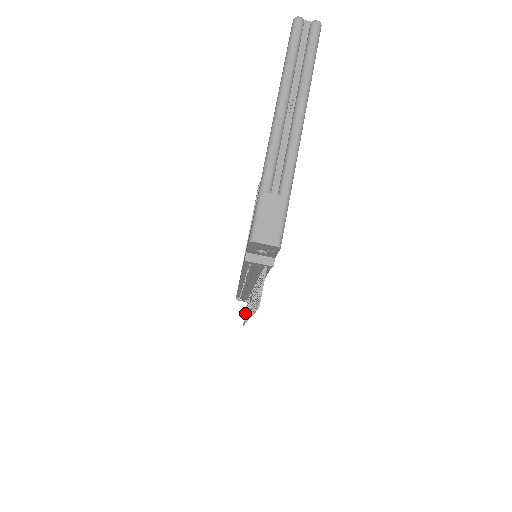
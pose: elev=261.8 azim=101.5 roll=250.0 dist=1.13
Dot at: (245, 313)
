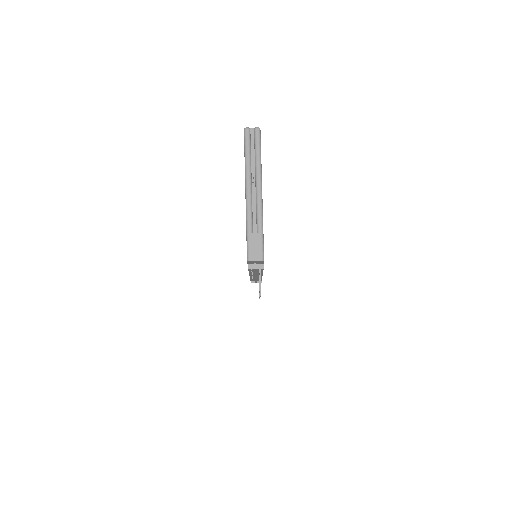
Dot at: occluded
